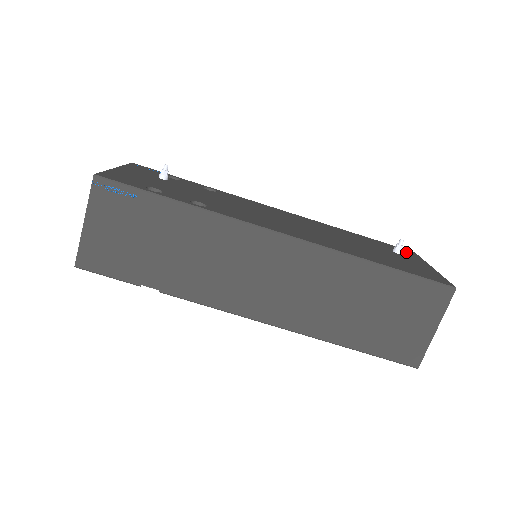
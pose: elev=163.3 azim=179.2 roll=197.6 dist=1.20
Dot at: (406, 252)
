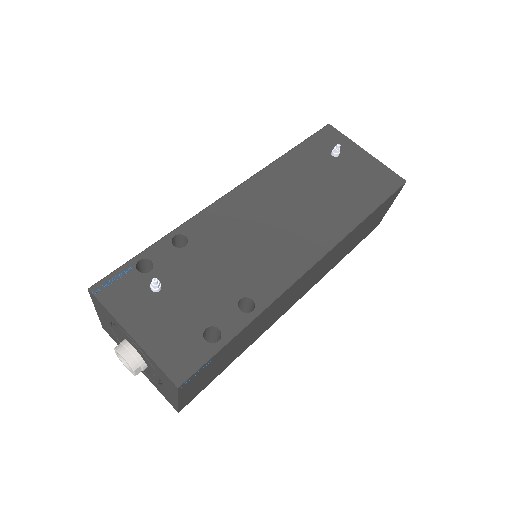
Dot at: (332, 138)
